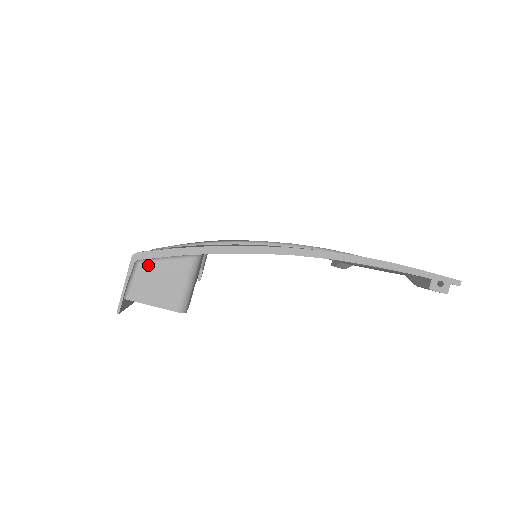
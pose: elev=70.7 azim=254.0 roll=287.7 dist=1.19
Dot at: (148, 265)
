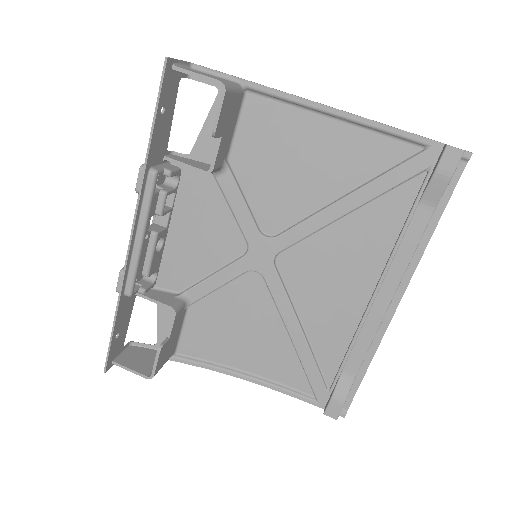
Dot at: occluded
